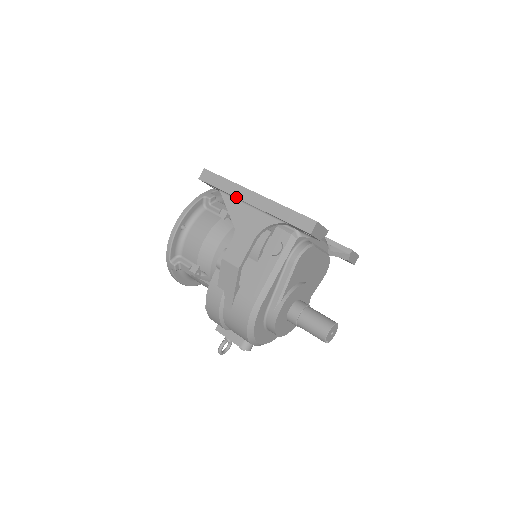
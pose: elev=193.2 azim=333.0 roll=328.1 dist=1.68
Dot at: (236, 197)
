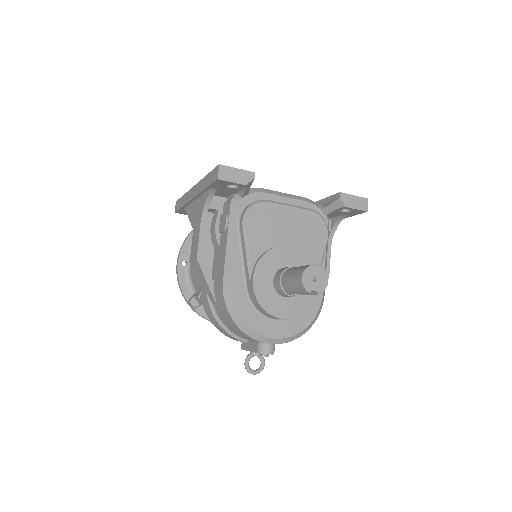
Dot at: (187, 202)
